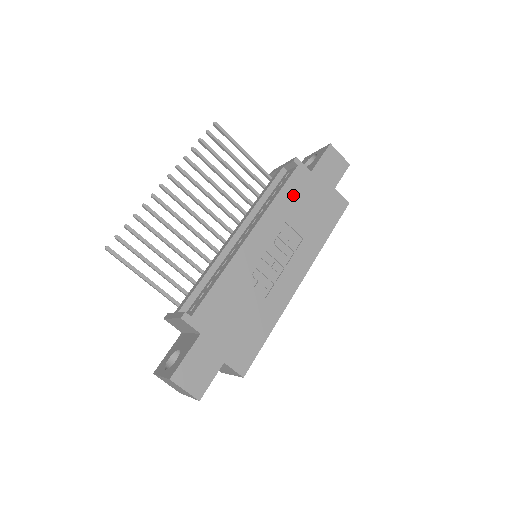
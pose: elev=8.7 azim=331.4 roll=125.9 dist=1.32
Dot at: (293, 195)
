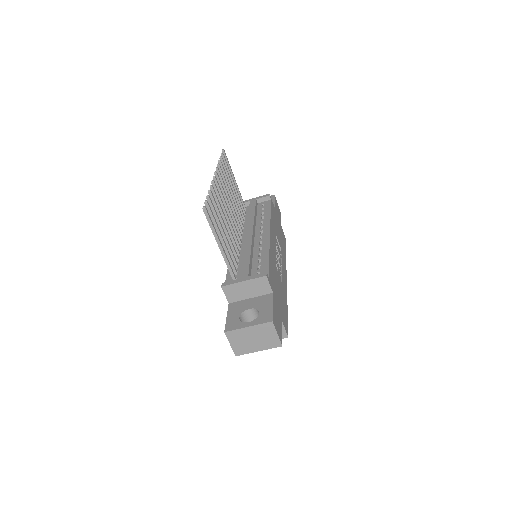
Dot at: (274, 218)
